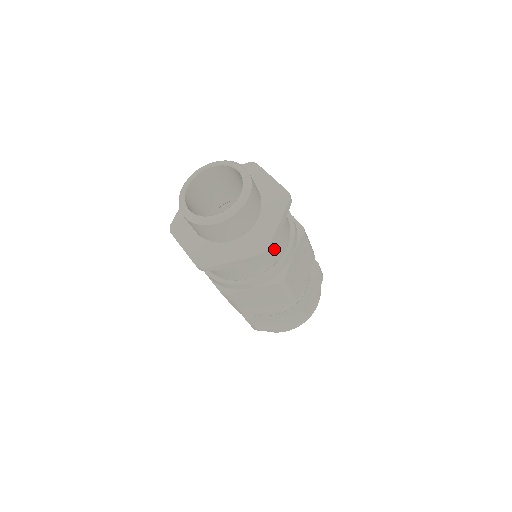
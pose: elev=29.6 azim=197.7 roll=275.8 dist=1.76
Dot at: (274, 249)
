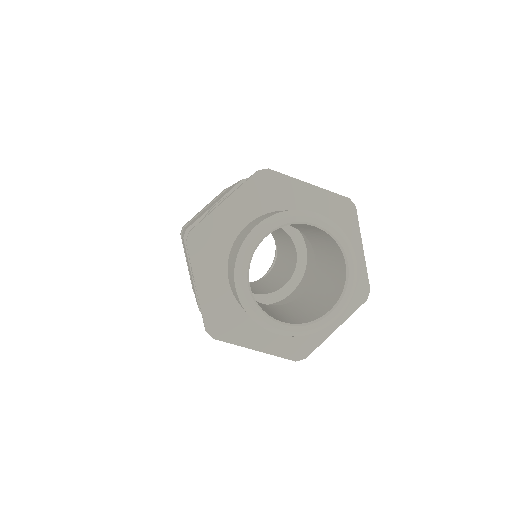
Dot at: occluded
